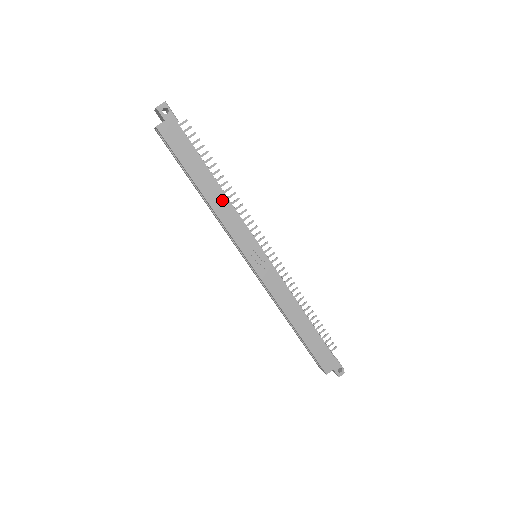
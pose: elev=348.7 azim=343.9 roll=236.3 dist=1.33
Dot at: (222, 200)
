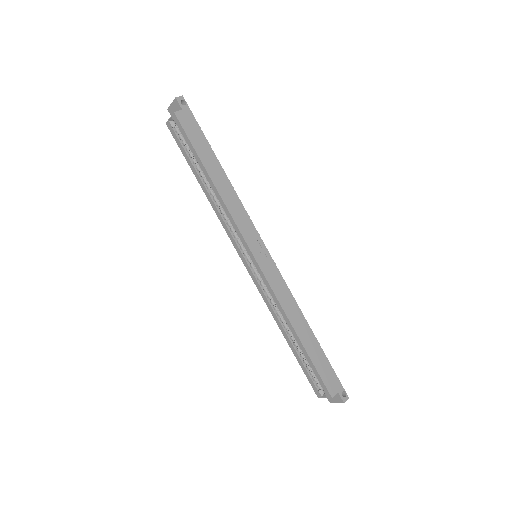
Dot at: (229, 190)
